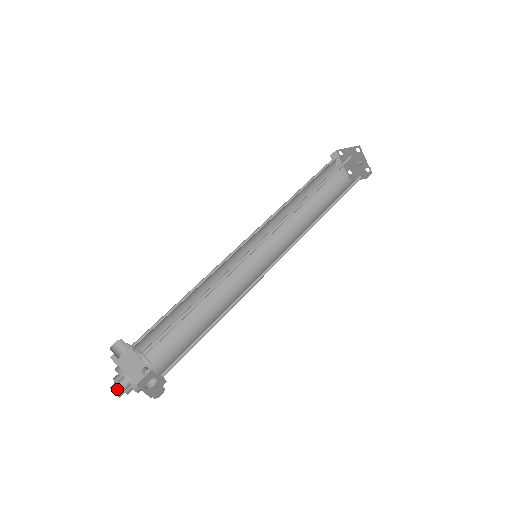
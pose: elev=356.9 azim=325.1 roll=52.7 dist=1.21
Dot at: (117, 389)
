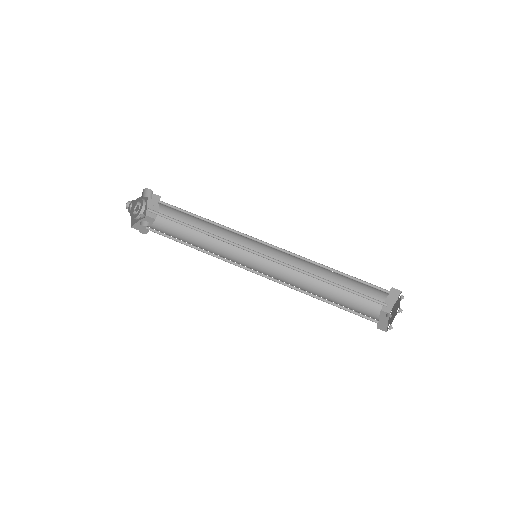
Dot at: (129, 205)
